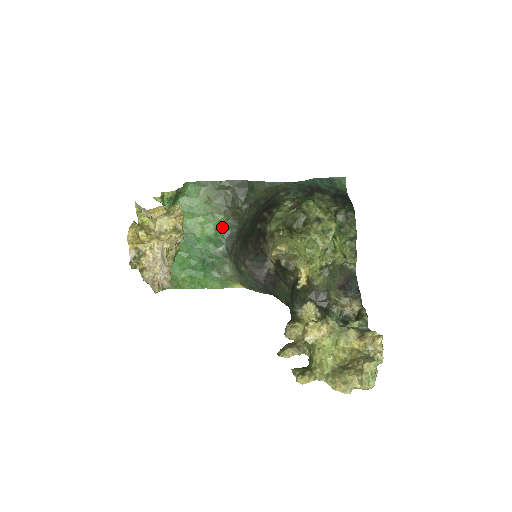
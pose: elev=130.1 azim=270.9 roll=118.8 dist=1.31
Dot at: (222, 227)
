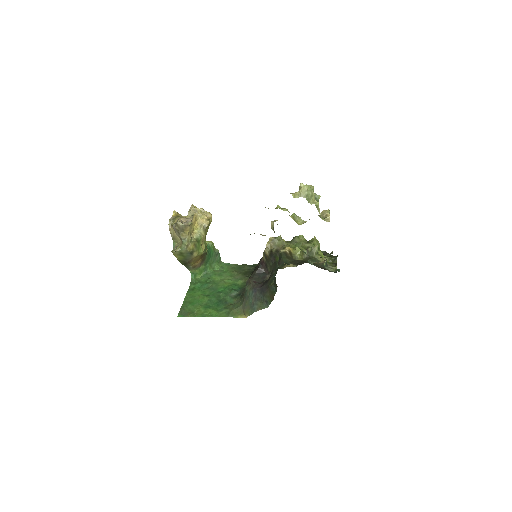
Dot at: (240, 285)
